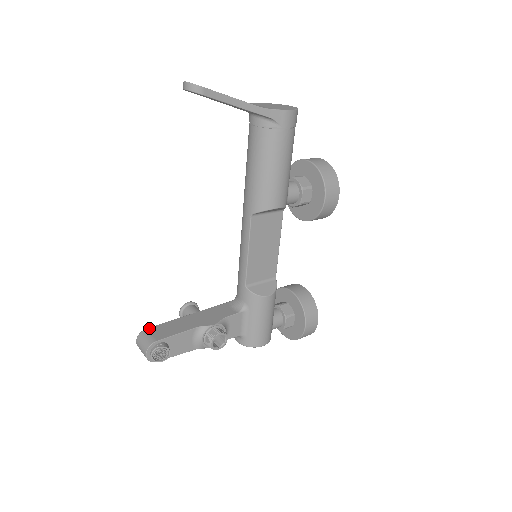
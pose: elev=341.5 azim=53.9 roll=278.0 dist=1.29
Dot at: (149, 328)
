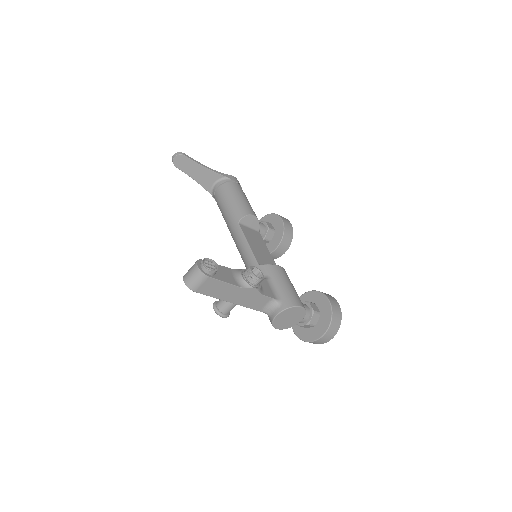
Dot at: occluded
